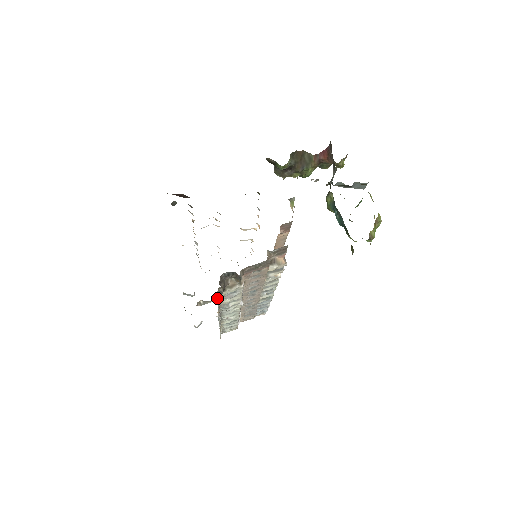
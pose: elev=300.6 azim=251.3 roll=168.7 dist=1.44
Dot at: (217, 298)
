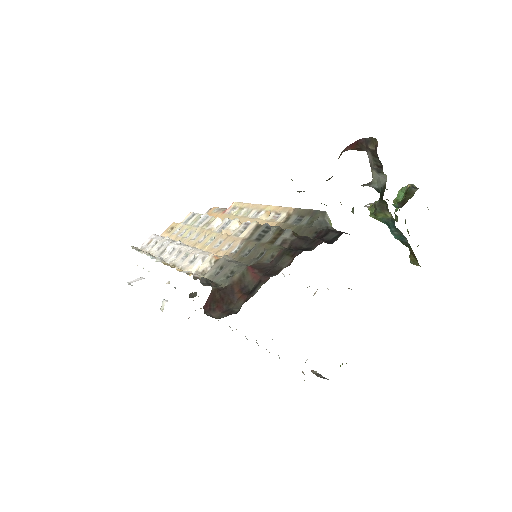
Dot at: occluded
